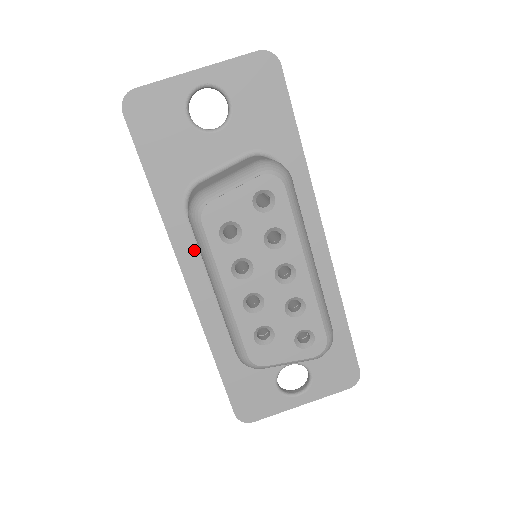
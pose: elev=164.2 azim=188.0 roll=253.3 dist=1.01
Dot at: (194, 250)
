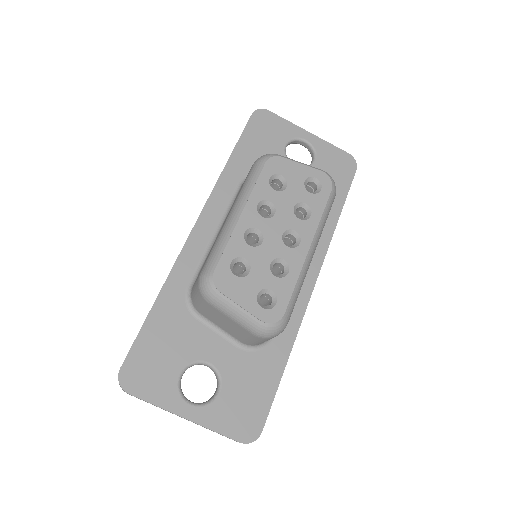
Dot at: (221, 211)
